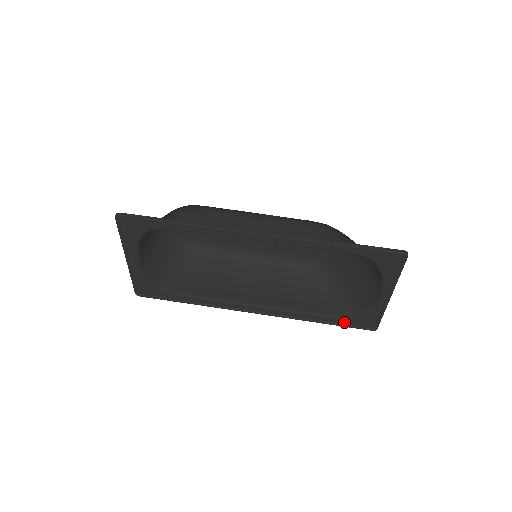
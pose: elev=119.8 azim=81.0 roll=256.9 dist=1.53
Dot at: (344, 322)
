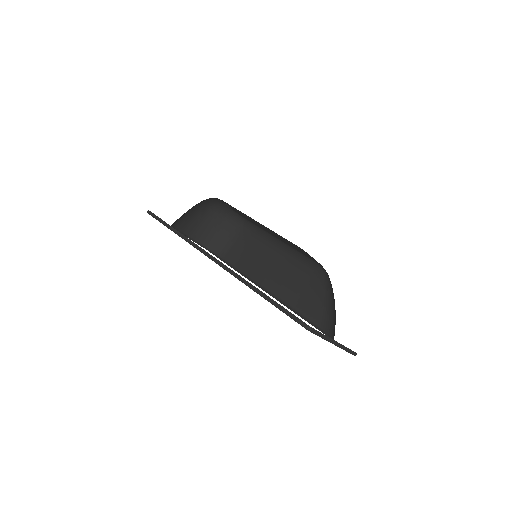
Dot at: occluded
